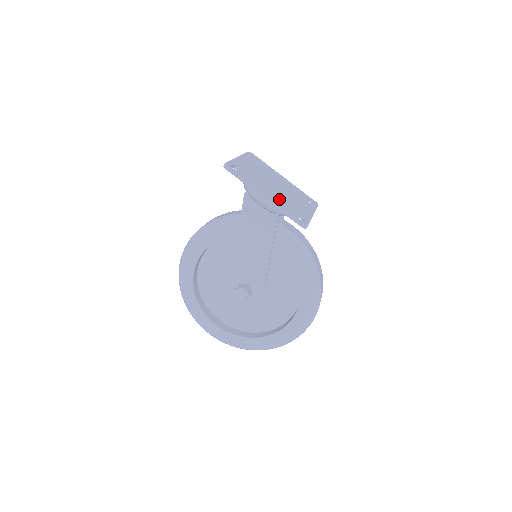
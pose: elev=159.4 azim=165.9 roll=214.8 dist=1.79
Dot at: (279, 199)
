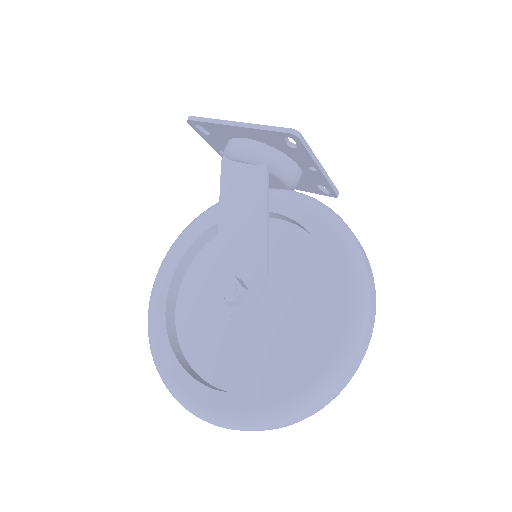
Dot at: occluded
